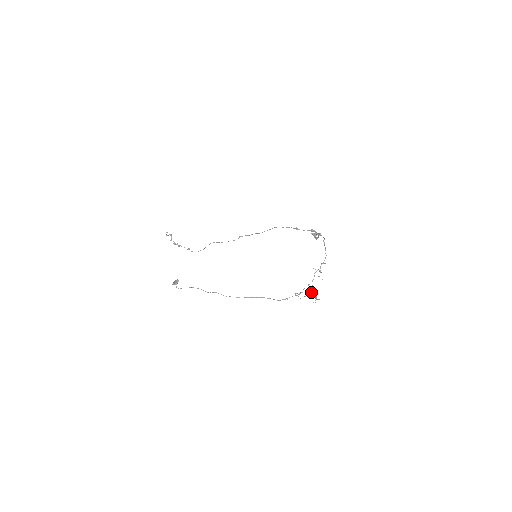
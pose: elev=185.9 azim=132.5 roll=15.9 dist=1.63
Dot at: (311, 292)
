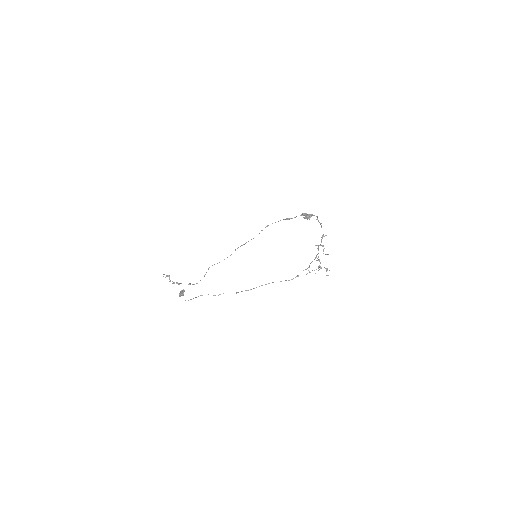
Dot at: (320, 266)
